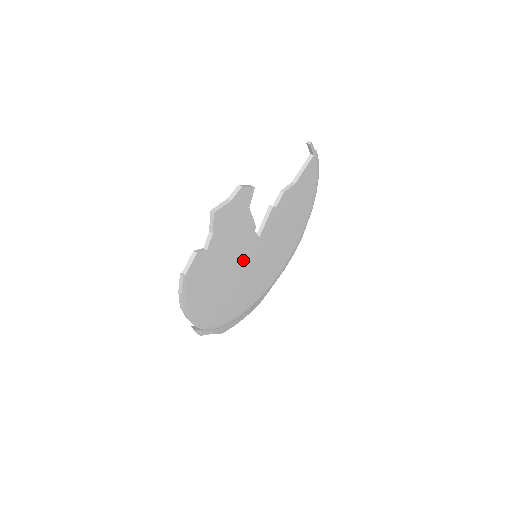
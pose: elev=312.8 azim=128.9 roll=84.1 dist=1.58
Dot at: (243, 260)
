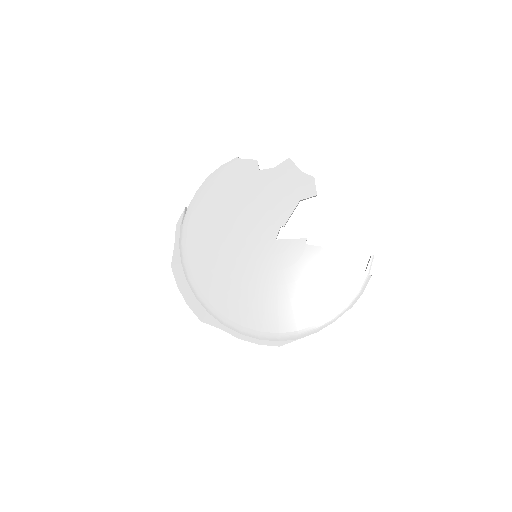
Dot at: (252, 231)
